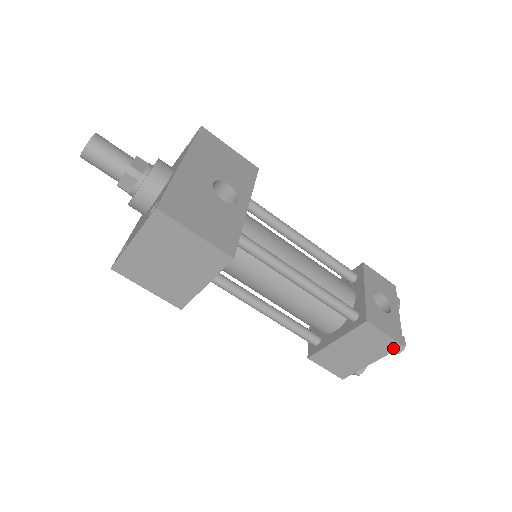
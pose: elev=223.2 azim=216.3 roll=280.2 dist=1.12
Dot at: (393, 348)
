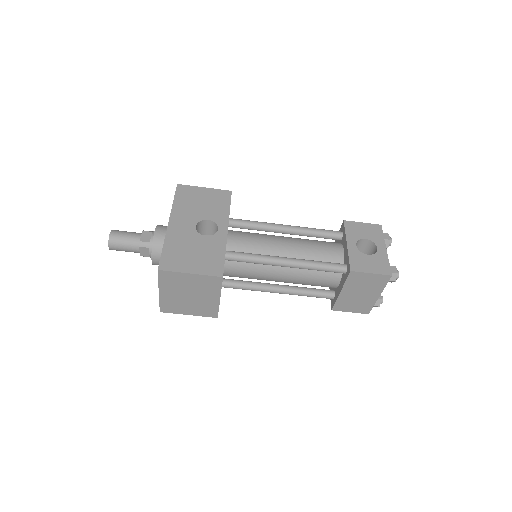
Dot at: (386, 280)
